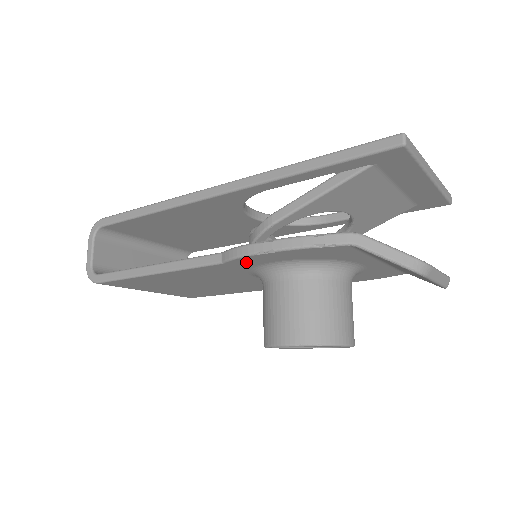
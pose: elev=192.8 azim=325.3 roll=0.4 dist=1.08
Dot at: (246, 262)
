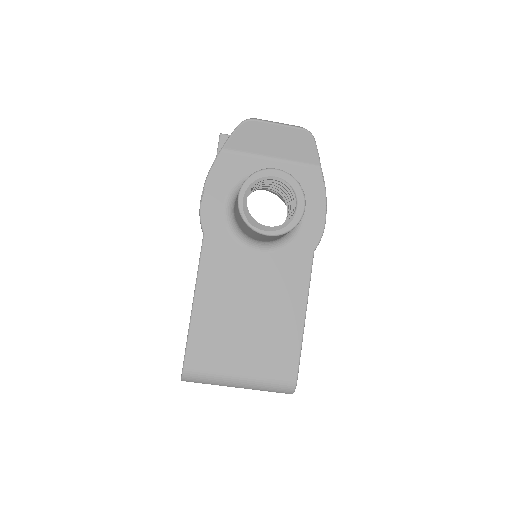
Dot at: (212, 220)
